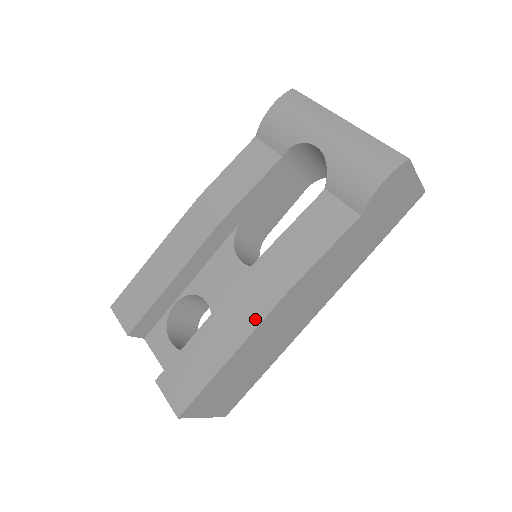
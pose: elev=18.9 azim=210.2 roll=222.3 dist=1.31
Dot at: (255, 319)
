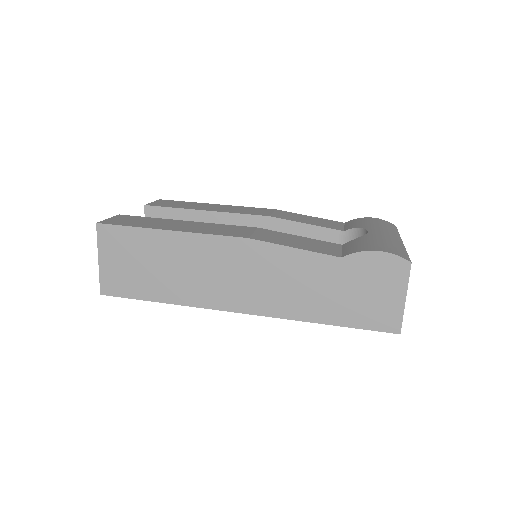
Dot at: (209, 232)
